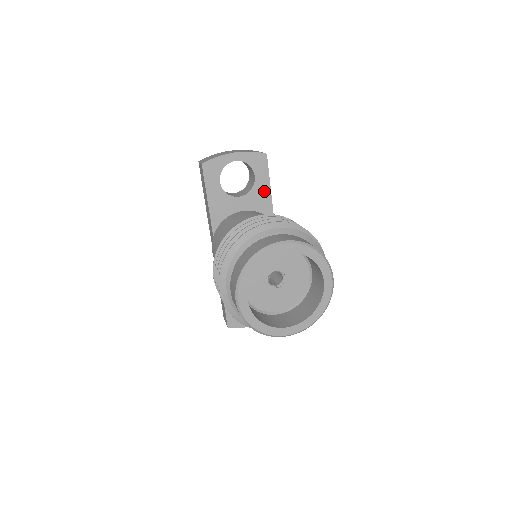
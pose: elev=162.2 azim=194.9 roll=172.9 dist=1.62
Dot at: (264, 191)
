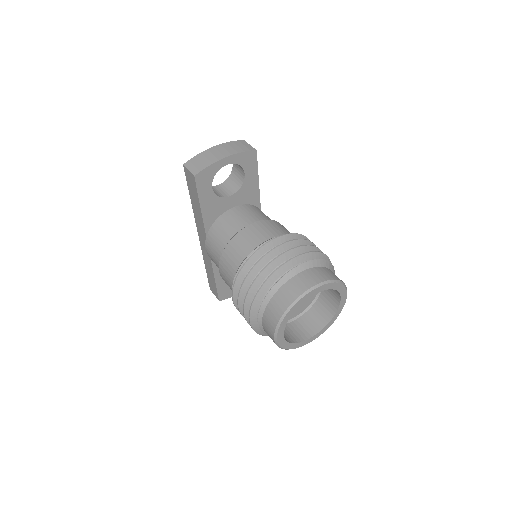
Dot at: (253, 185)
